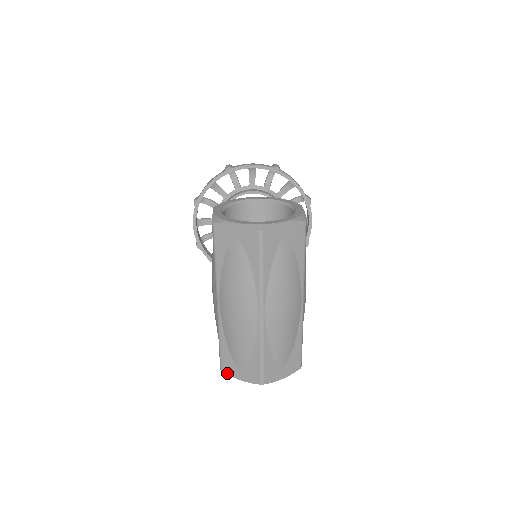
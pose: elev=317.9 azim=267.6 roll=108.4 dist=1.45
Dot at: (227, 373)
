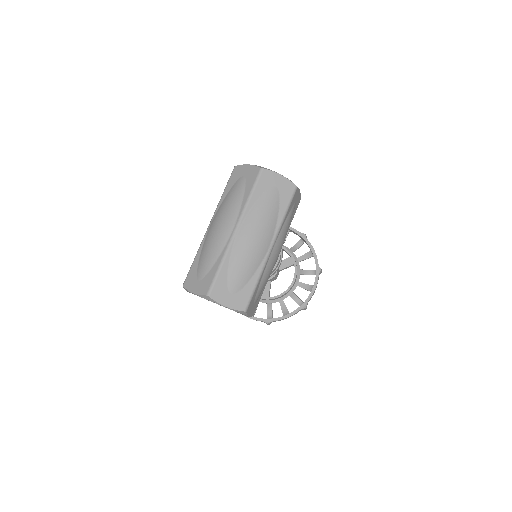
Dot at: (186, 287)
